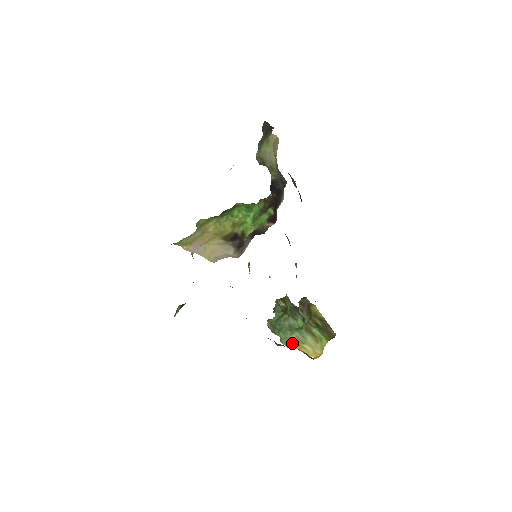
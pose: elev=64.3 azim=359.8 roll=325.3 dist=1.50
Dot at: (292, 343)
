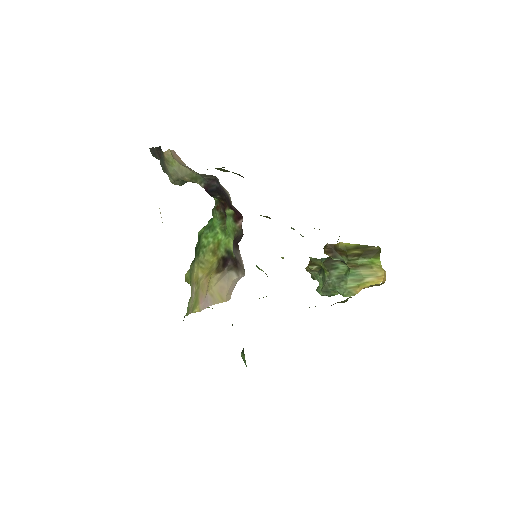
Dot at: (354, 289)
